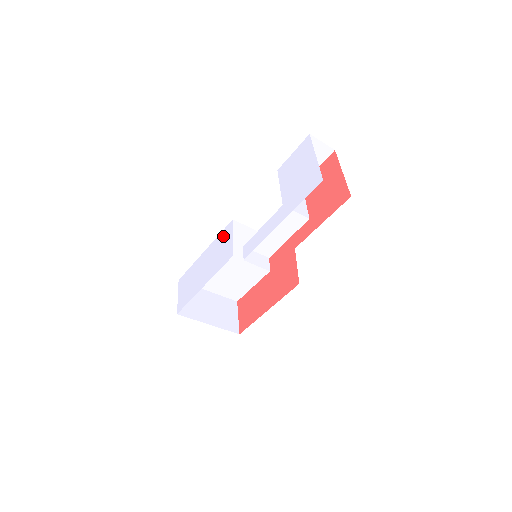
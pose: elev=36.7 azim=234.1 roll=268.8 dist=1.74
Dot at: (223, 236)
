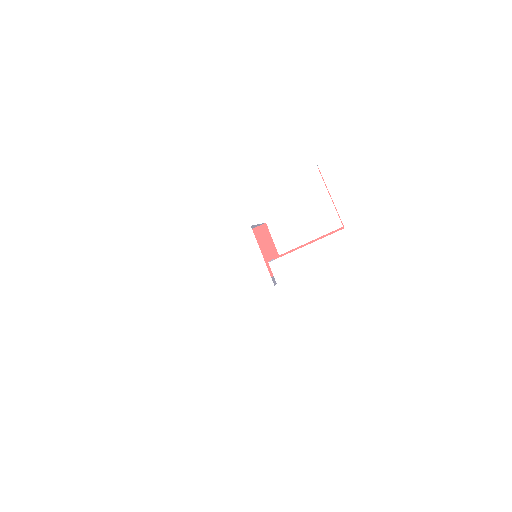
Dot at: (235, 247)
